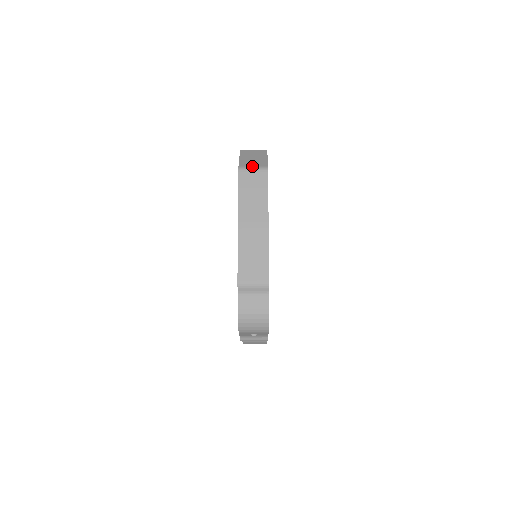
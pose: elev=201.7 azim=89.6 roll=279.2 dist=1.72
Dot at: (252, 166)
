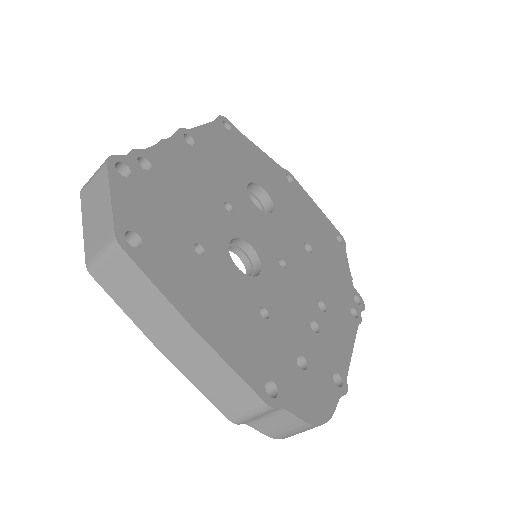
Dot at: (98, 251)
